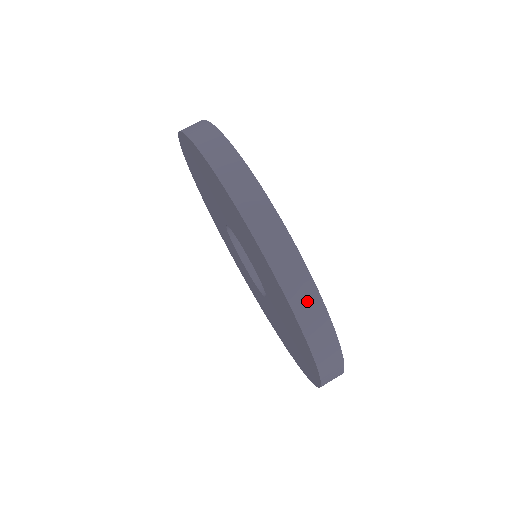
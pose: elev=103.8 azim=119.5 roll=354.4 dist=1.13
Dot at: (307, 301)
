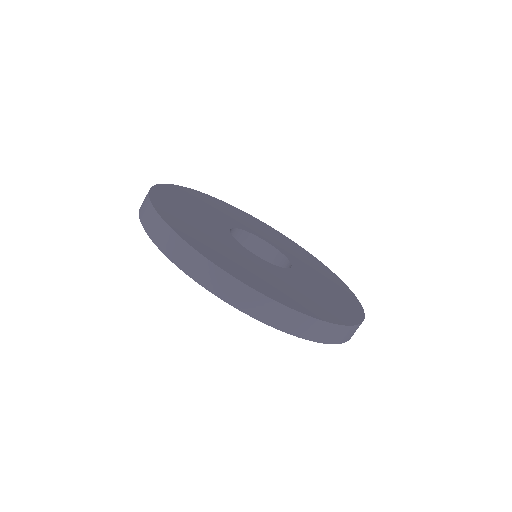
Dot at: (235, 292)
